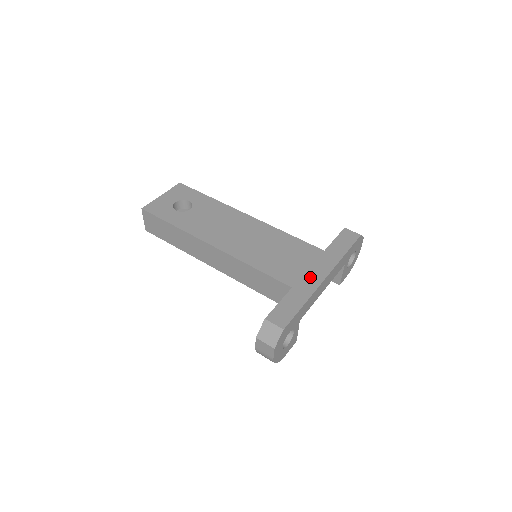
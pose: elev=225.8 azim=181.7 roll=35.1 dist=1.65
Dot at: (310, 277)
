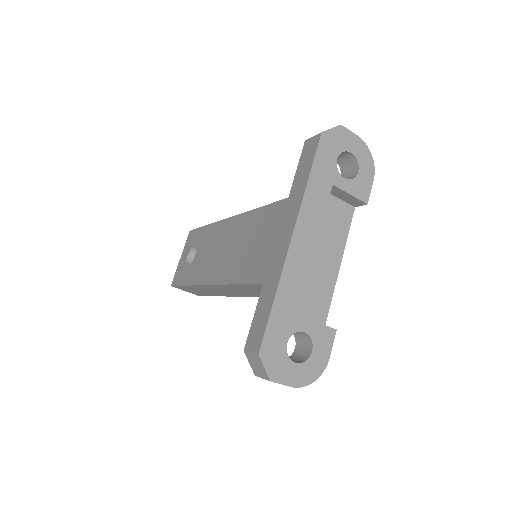
Dot at: (277, 252)
